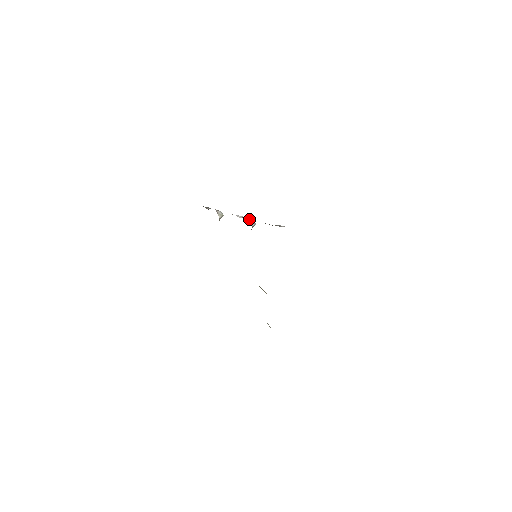
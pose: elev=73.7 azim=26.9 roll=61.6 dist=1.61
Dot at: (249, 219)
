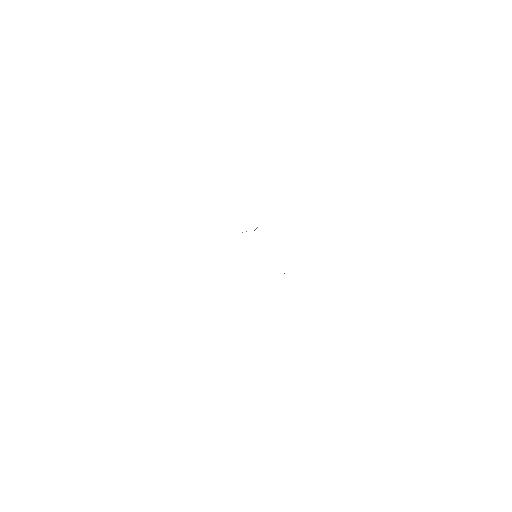
Dot at: occluded
